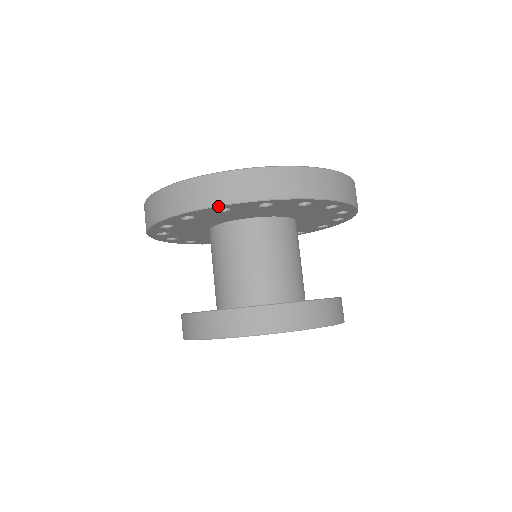
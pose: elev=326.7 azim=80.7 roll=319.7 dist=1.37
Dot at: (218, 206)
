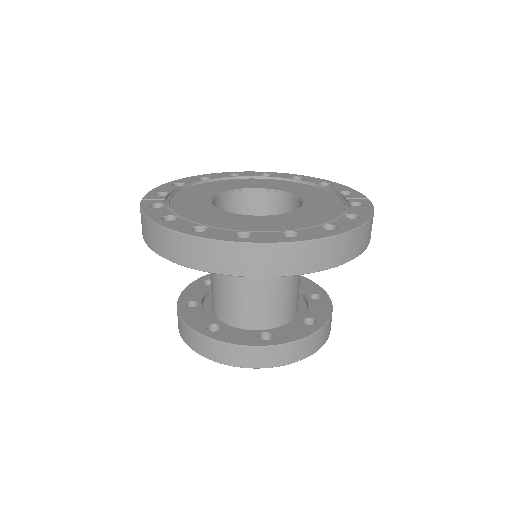
Dot at: (191, 268)
